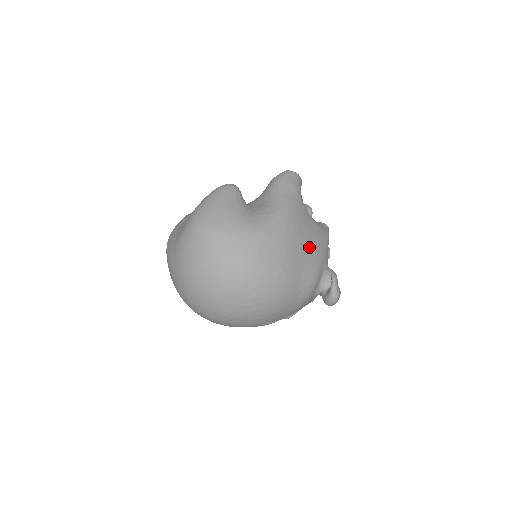
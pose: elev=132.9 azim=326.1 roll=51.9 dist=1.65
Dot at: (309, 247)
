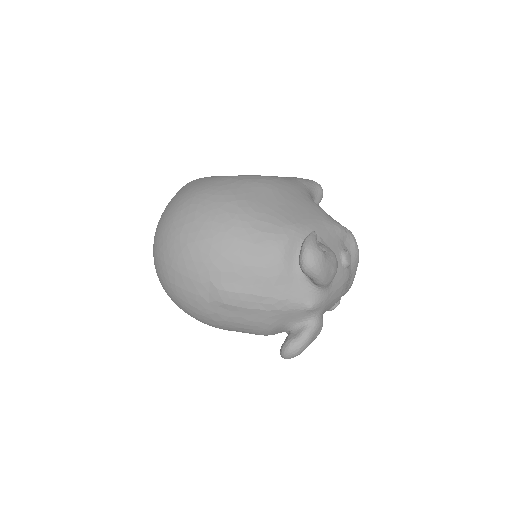
Dot at: (288, 204)
